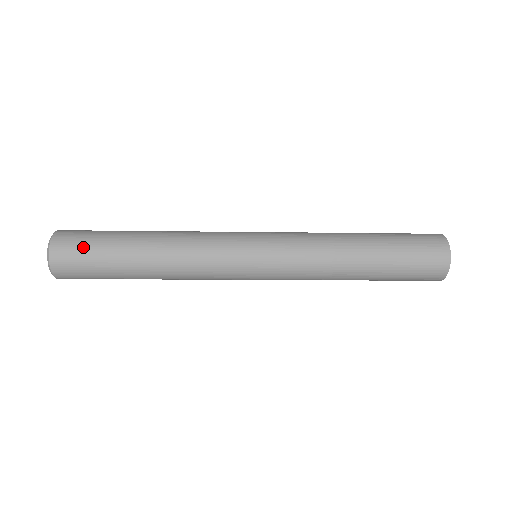
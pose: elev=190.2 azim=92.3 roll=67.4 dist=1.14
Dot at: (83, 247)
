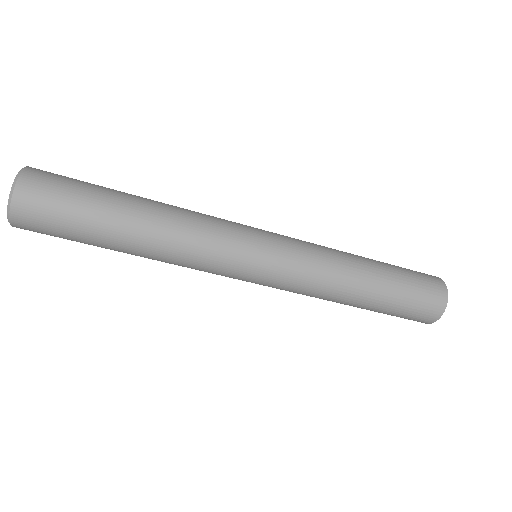
Dot at: (61, 195)
